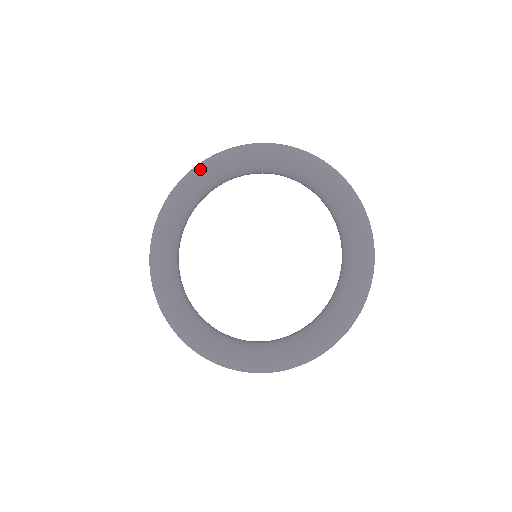
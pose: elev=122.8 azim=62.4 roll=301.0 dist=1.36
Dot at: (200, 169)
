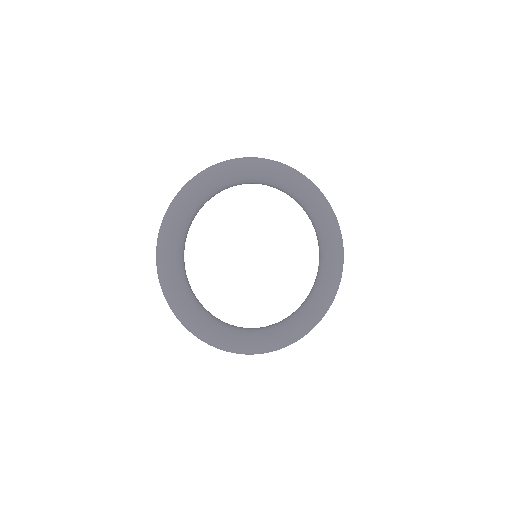
Dot at: (174, 222)
